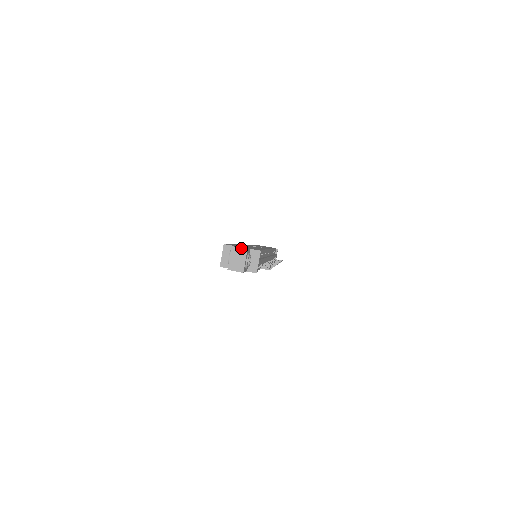
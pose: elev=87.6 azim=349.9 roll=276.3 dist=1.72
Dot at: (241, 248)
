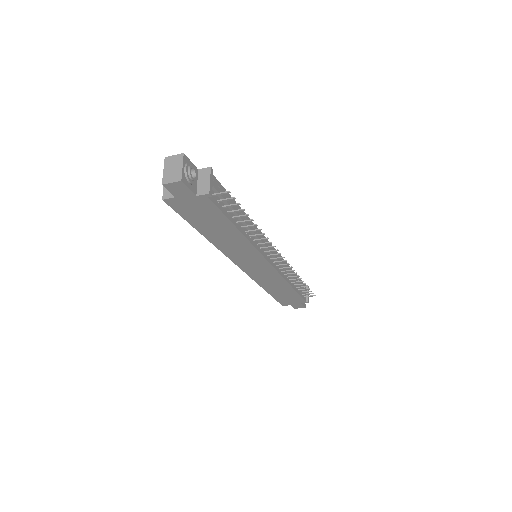
Dot at: (176, 155)
